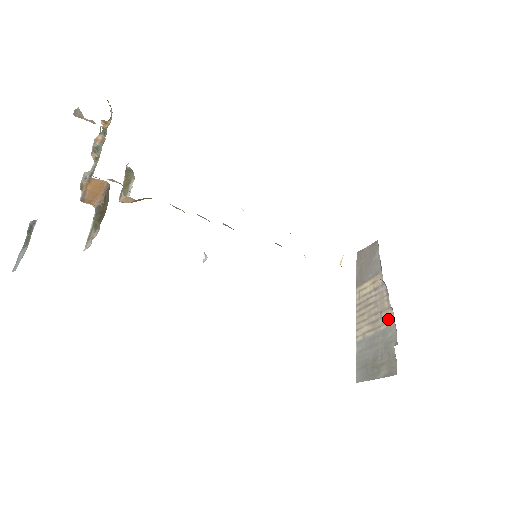
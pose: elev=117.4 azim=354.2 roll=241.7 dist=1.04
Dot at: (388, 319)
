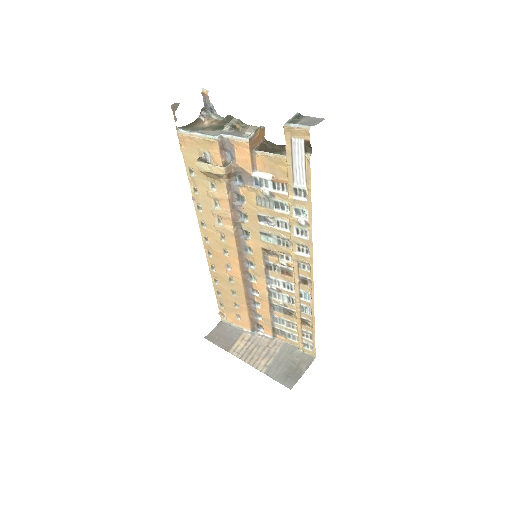
Dot at: (277, 344)
